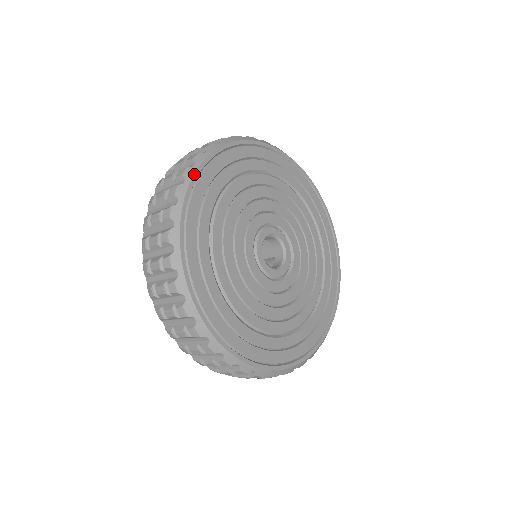
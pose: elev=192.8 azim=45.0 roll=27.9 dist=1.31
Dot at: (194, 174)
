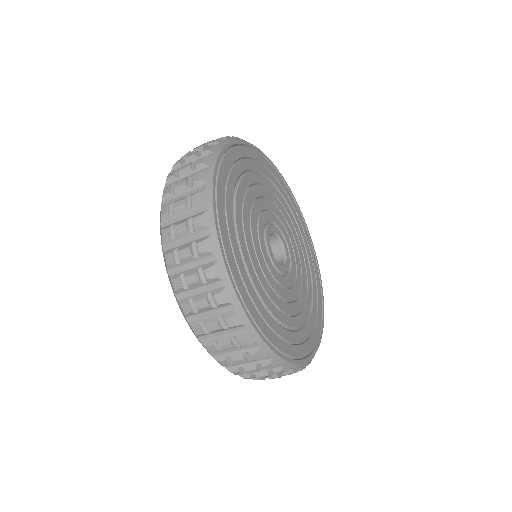
Dot at: (212, 197)
